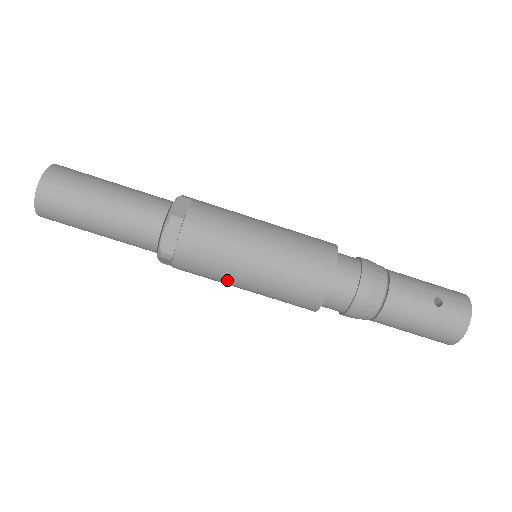
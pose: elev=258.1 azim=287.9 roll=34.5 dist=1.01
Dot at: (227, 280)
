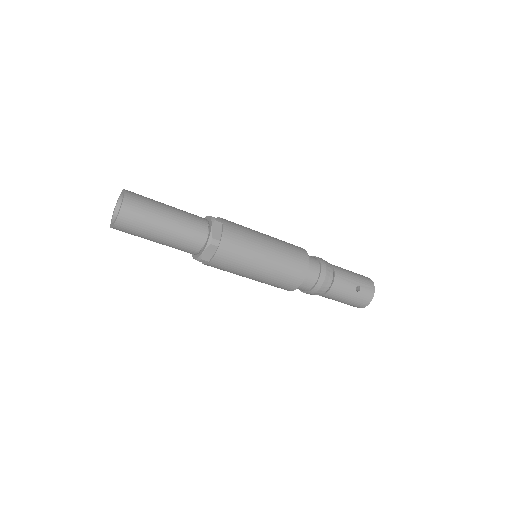
Dot at: (239, 275)
